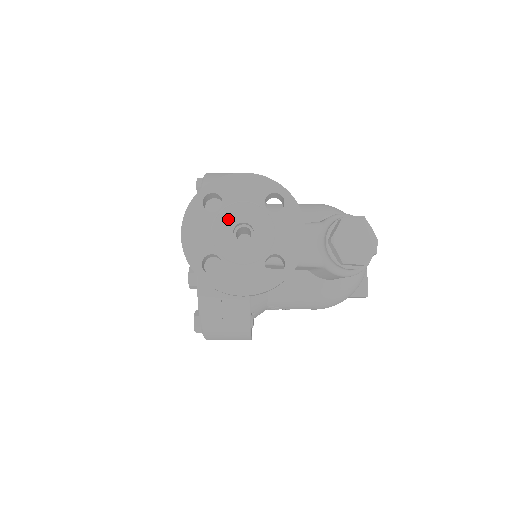
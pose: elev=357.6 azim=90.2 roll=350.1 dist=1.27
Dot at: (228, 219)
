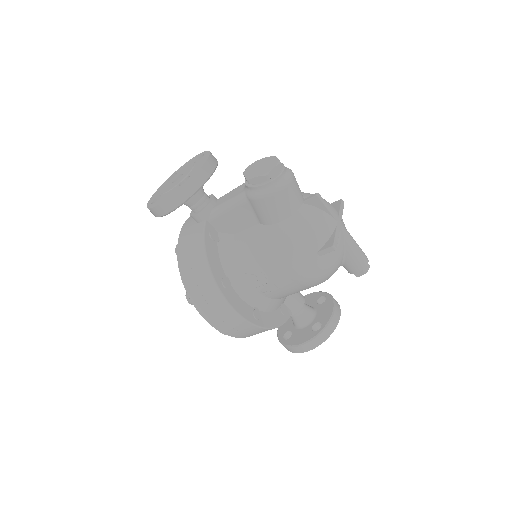
Dot at: (174, 178)
